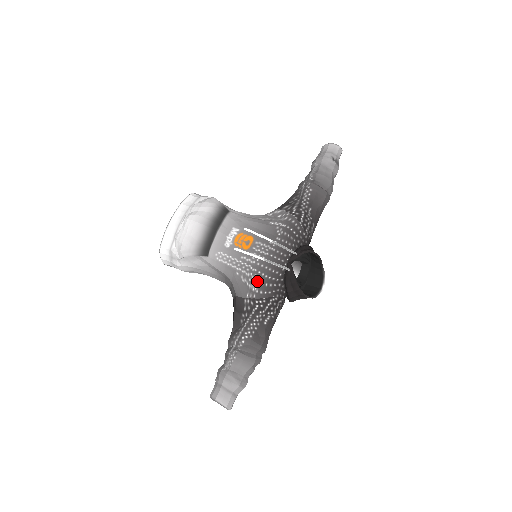
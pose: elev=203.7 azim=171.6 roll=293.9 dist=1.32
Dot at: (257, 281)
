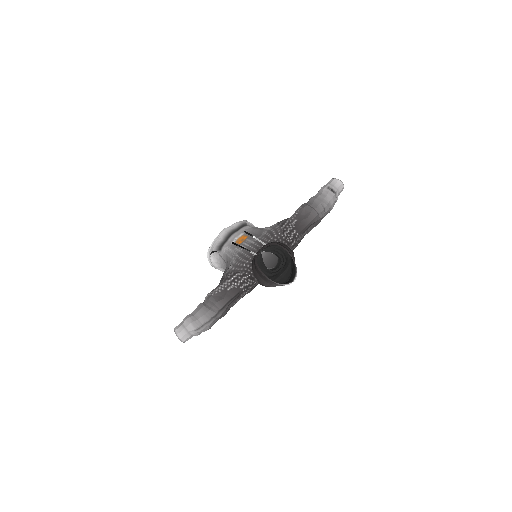
Dot at: (234, 262)
